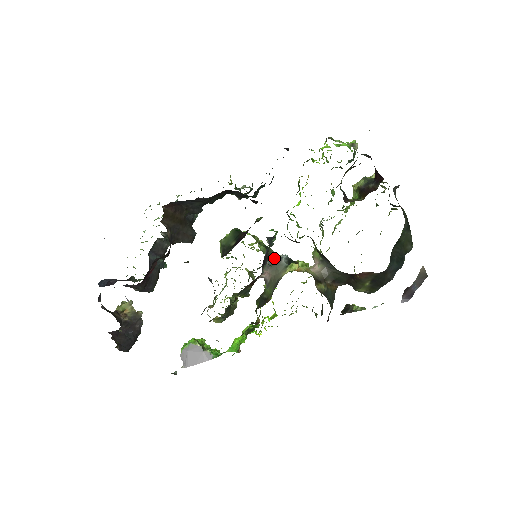
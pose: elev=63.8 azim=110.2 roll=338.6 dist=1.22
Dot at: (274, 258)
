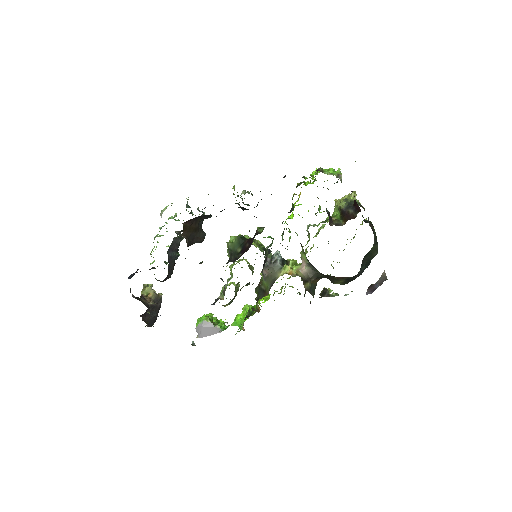
Dot at: (271, 259)
